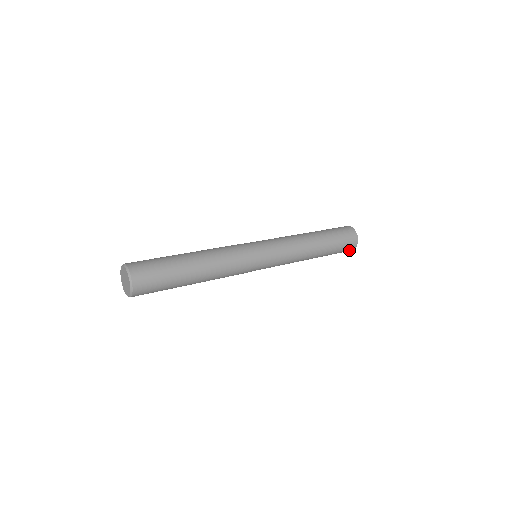
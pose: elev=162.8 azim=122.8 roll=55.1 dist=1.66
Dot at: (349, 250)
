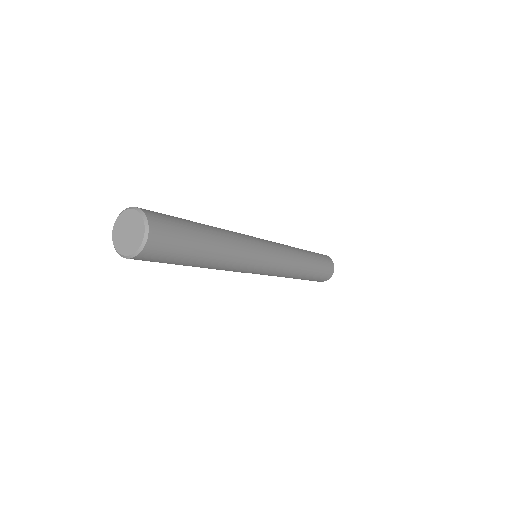
Dot at: (322, 280)
